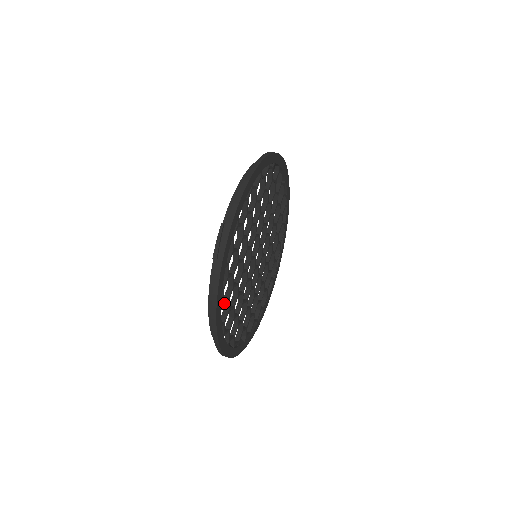
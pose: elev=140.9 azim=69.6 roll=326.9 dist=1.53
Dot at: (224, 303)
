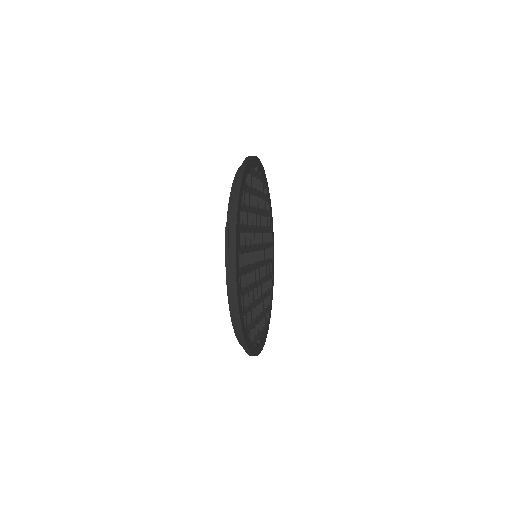
Dot at: occluded
